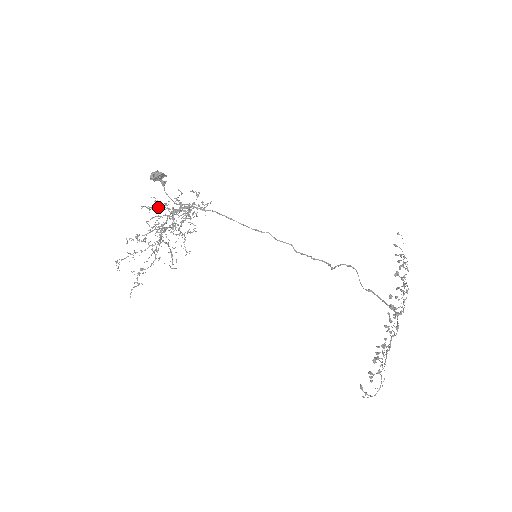
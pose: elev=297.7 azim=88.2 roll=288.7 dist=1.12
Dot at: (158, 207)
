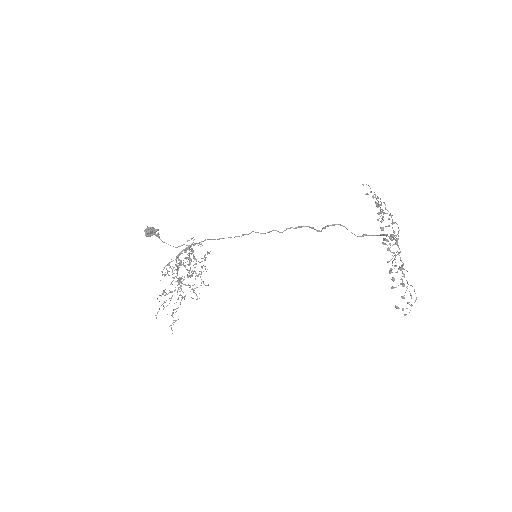
Dot at: occluded
